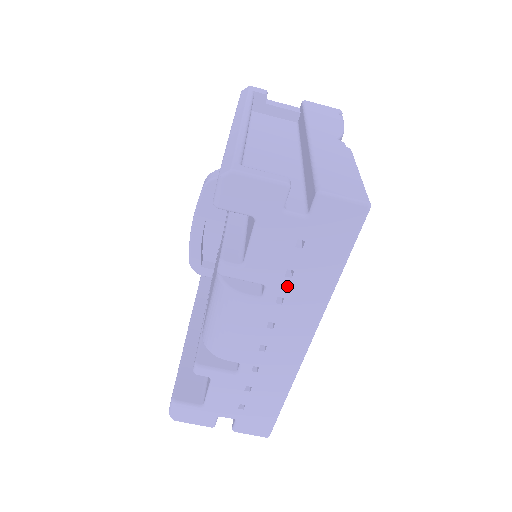
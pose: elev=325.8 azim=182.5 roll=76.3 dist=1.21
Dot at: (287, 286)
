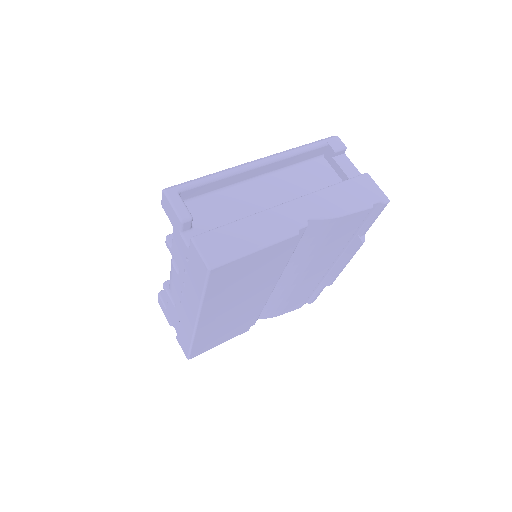
Dot at: (185, 278)
